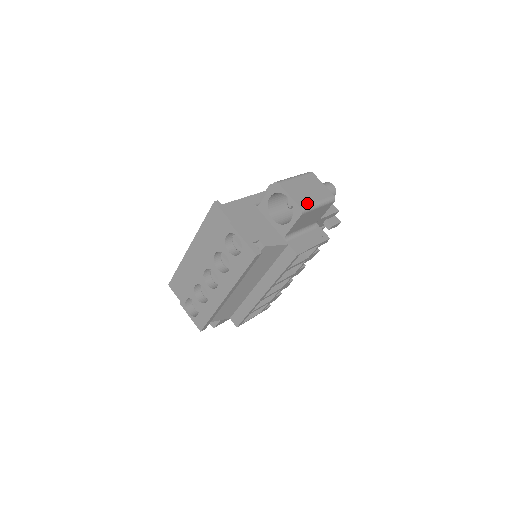
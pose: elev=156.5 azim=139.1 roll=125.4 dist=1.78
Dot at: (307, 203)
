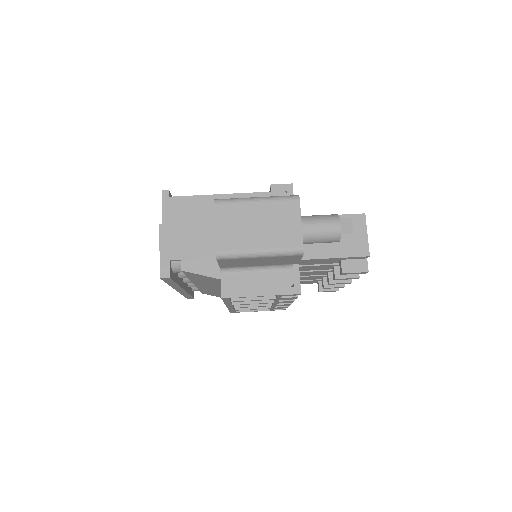
Dot at: (235, 247)
